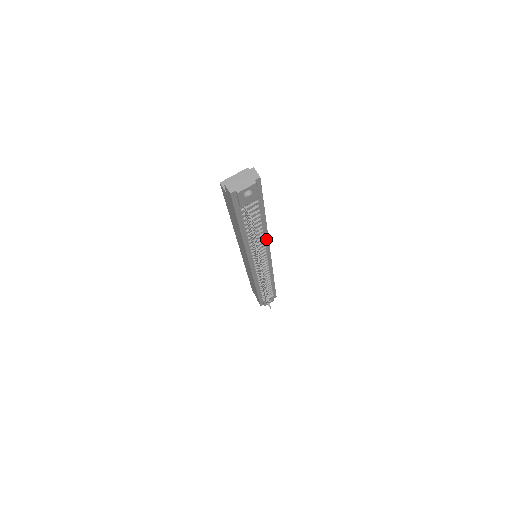
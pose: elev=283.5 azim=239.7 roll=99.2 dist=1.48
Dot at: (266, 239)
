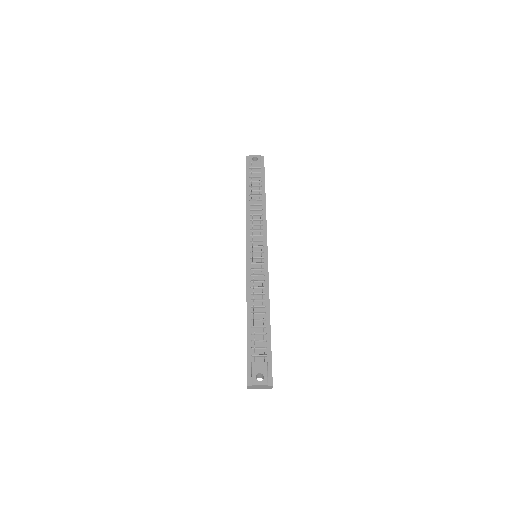
Dot at: (264, 221)
